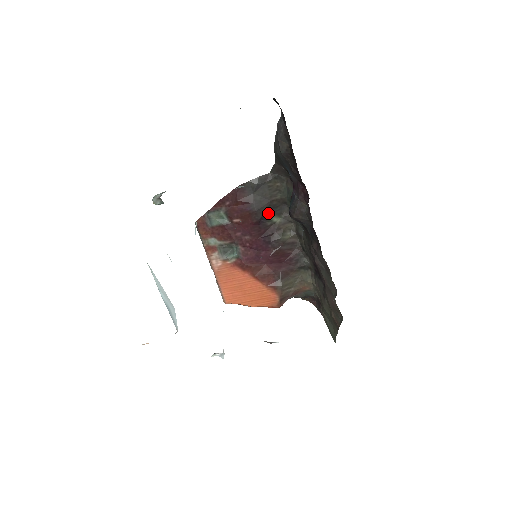
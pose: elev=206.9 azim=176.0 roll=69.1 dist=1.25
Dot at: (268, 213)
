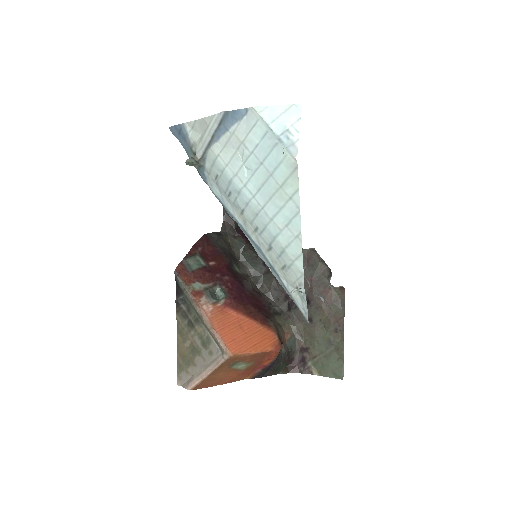
Dot at: (232, 261)
